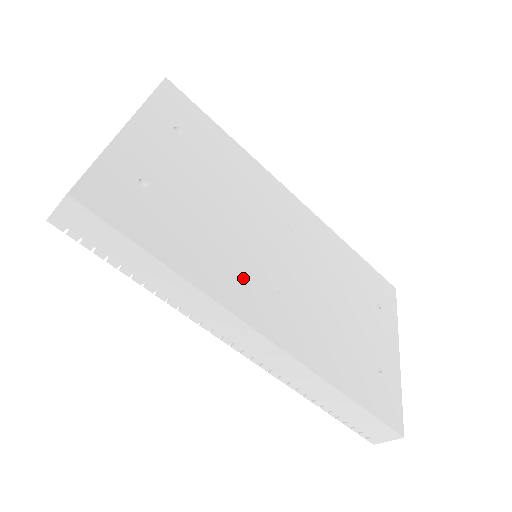
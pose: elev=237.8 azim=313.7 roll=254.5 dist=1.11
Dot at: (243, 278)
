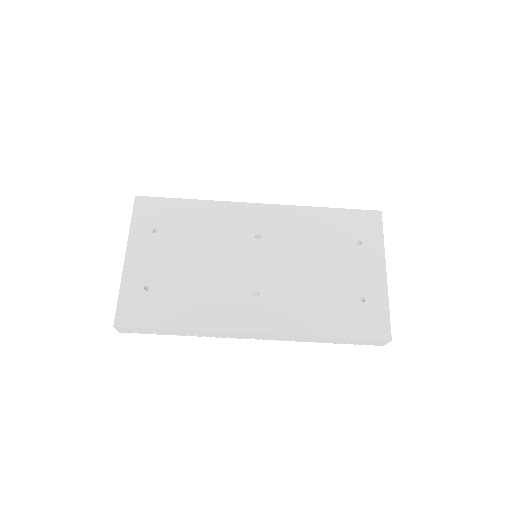
Dot at: (227, 304)
